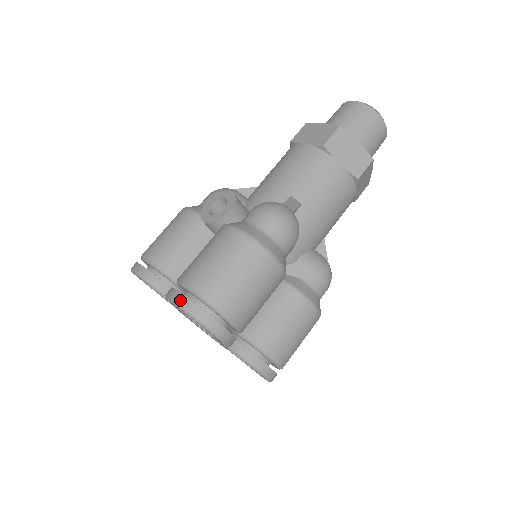
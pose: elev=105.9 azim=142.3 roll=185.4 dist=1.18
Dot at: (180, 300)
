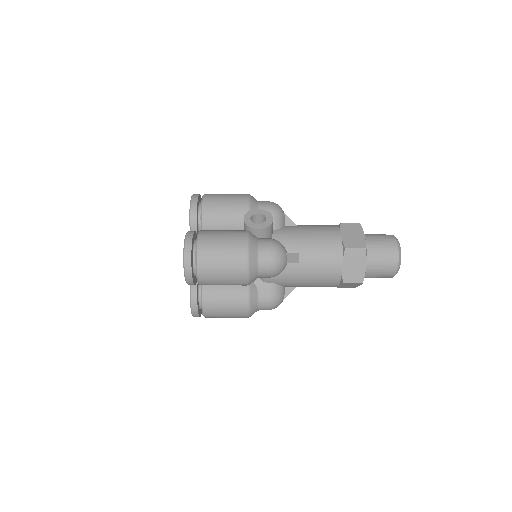
Dot at: (188, 244)
